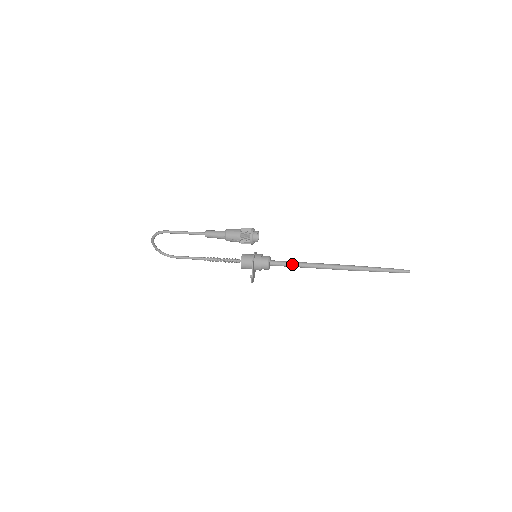
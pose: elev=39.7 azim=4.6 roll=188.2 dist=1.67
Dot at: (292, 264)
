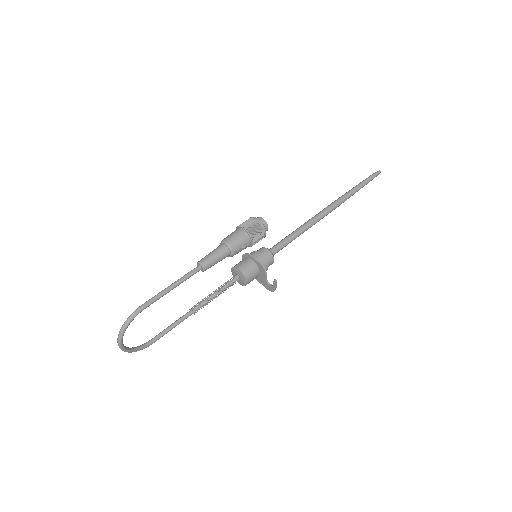
Dot at: (291, 238)
